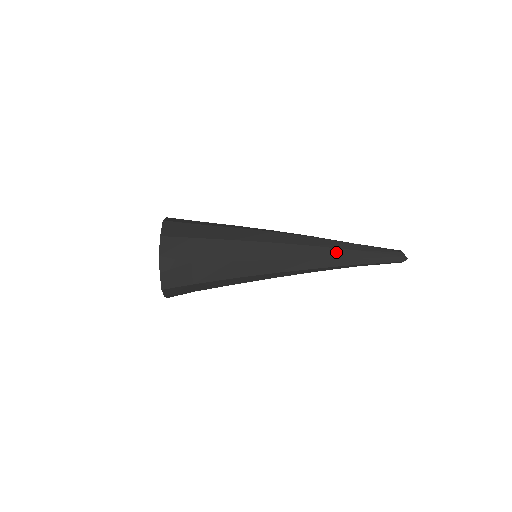
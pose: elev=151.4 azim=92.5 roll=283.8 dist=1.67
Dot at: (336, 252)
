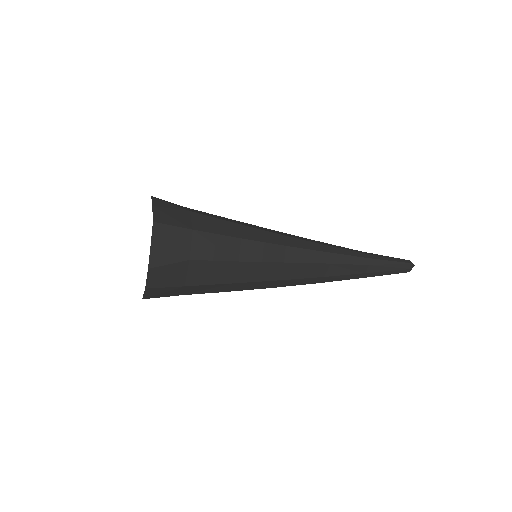
Dot at: (342, 247)
